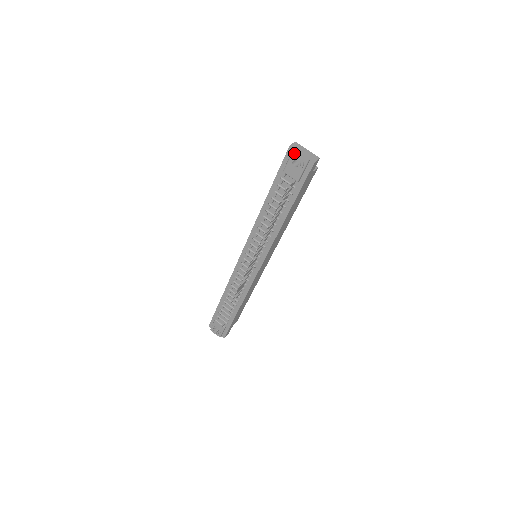
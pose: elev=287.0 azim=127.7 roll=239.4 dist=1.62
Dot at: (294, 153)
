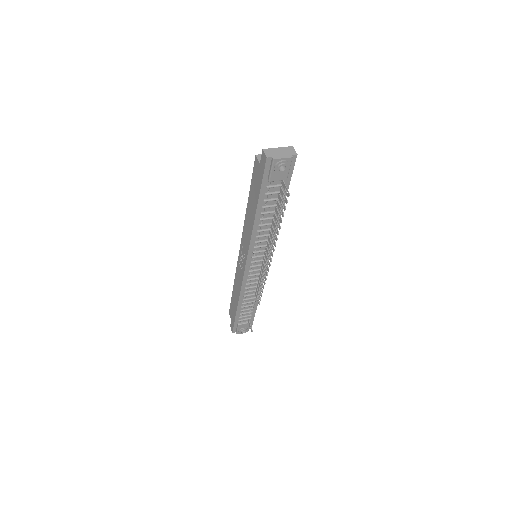
Dot at: (276, 161)
